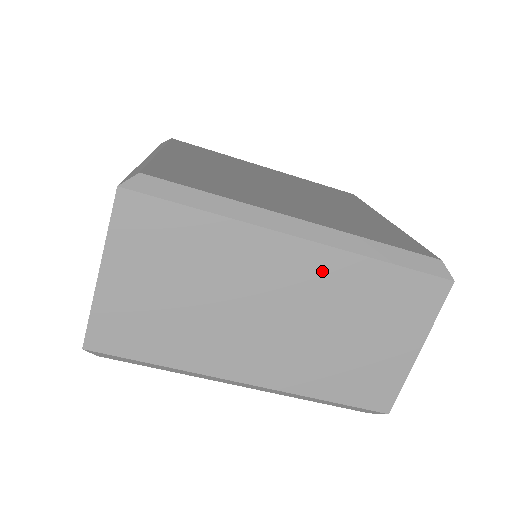
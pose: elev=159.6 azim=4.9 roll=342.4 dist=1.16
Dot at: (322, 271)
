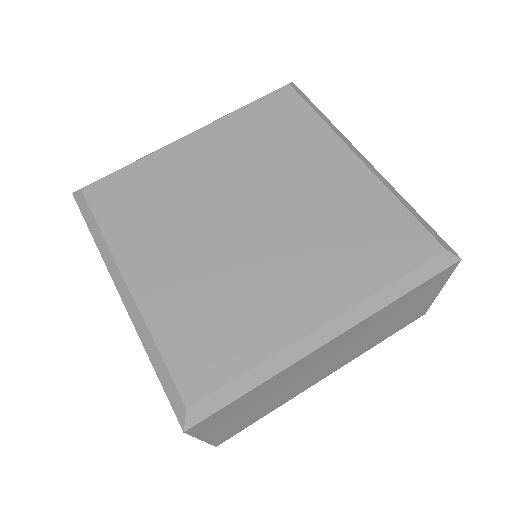
Dot at: (356, 332)
